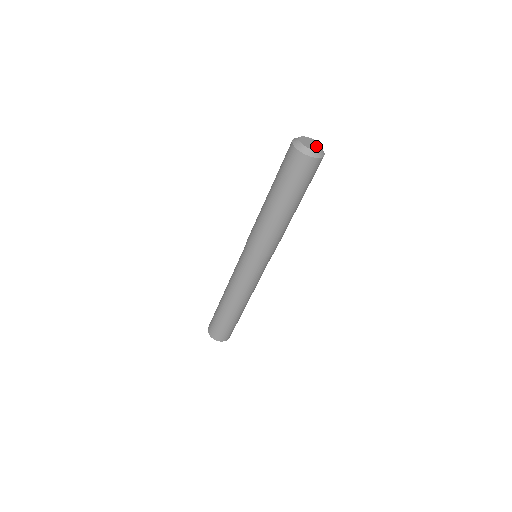
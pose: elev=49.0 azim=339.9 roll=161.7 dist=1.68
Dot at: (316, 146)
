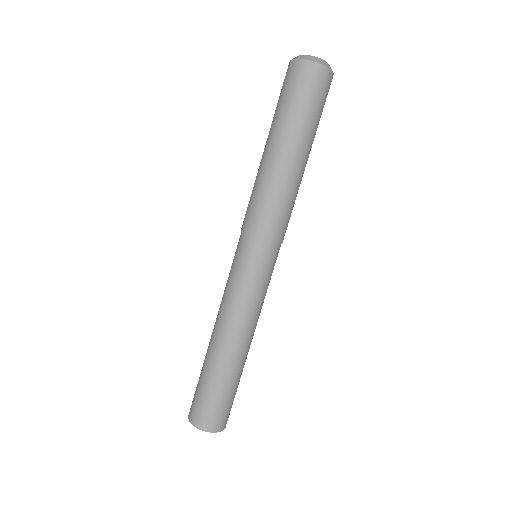
Dot at: occluded
